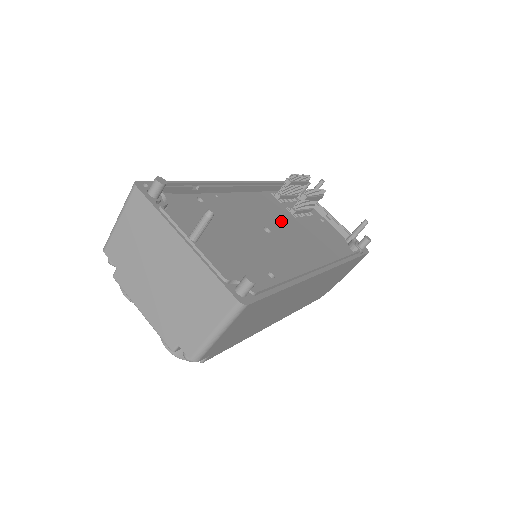
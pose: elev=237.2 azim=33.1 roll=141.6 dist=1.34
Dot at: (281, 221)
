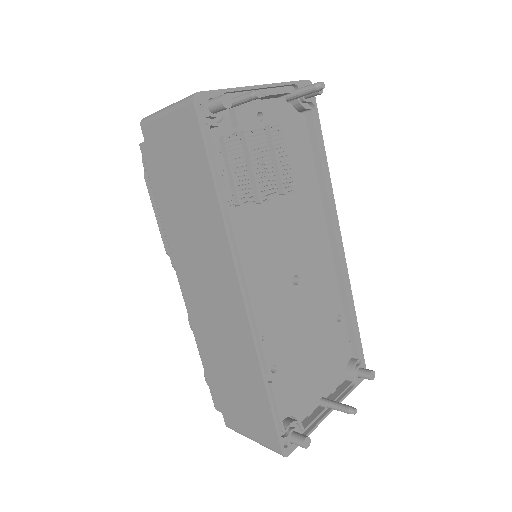
Dot at: (279, 238)
